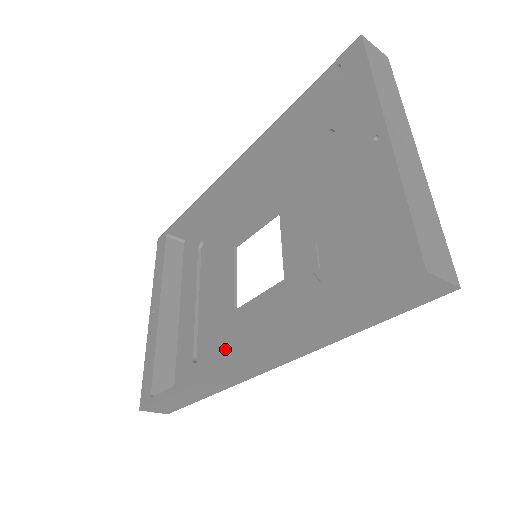
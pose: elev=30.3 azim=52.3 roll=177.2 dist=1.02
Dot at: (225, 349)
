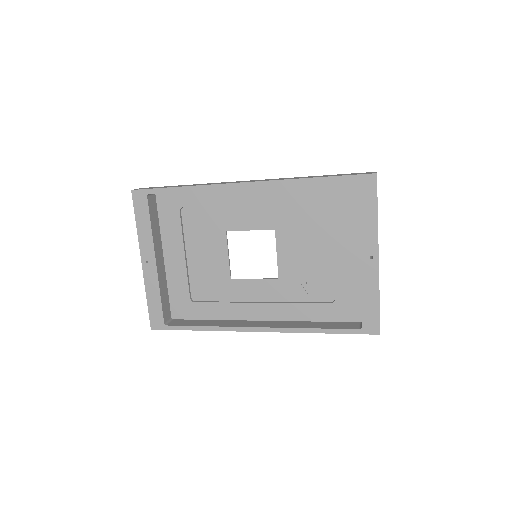
Dot at: (227, 304)
